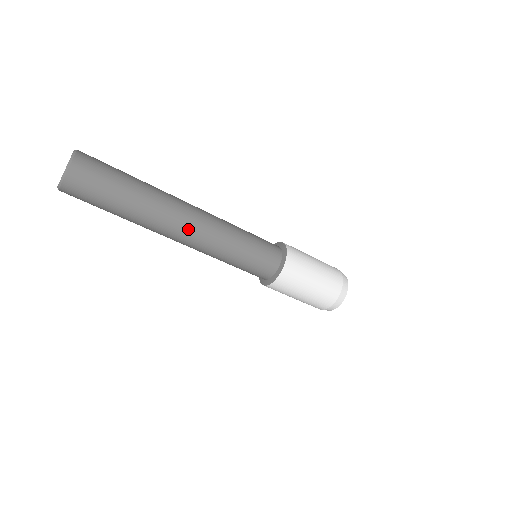
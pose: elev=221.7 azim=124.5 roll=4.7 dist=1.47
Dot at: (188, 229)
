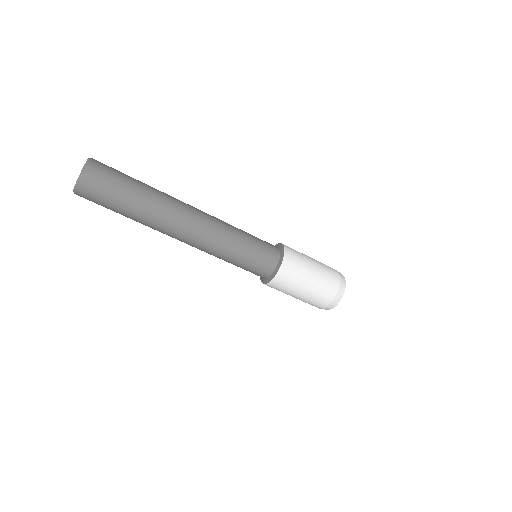
Dot at: (194, 219)
